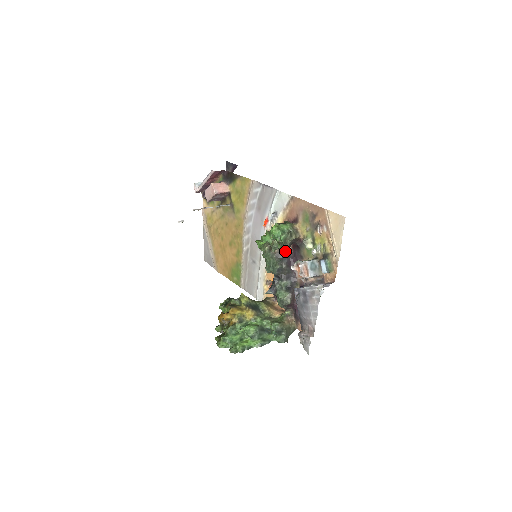
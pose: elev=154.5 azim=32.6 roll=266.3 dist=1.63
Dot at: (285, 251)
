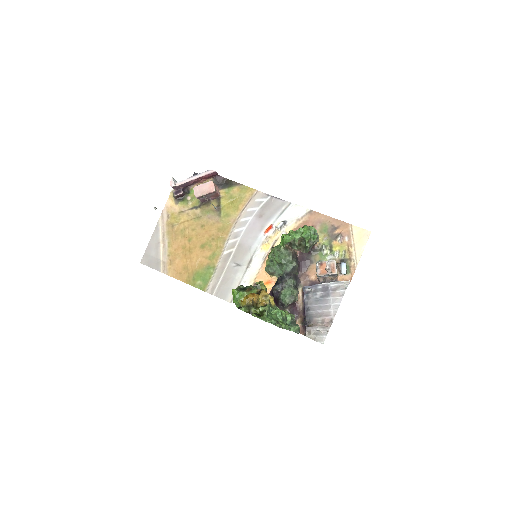
Dot at: (307, 251)
